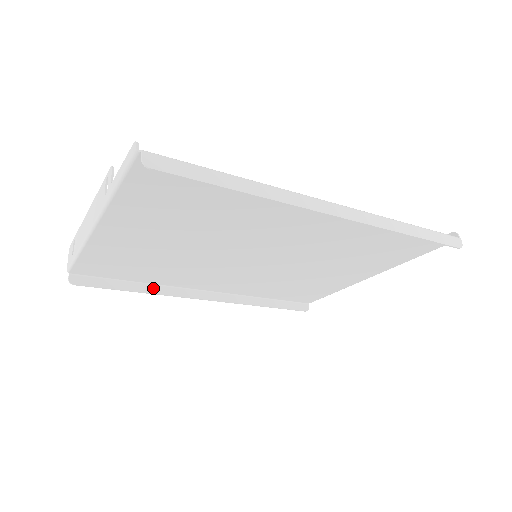
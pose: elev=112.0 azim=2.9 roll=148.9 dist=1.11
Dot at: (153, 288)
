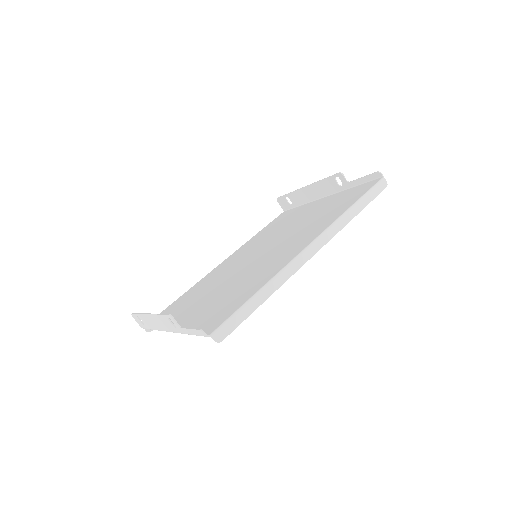
Dot at: occluded
